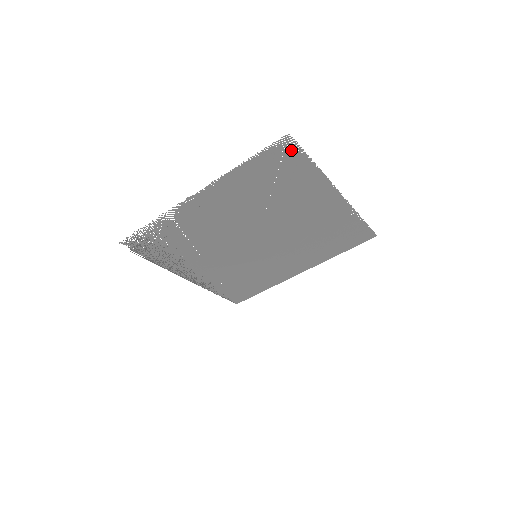
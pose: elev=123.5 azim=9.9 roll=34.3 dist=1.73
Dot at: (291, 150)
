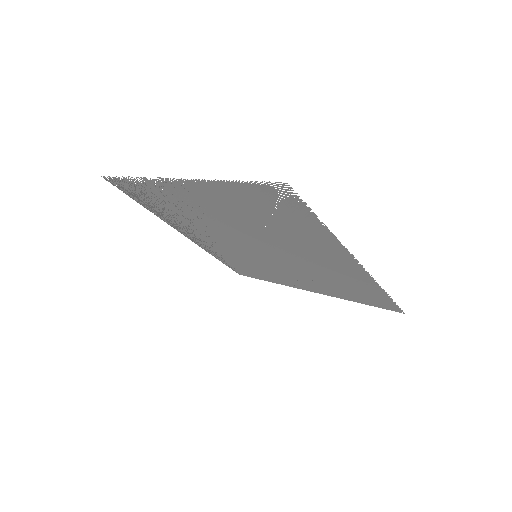
Dot at: (292, 199)
